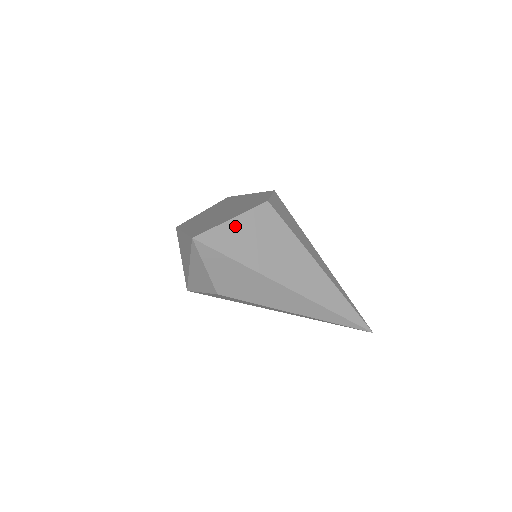
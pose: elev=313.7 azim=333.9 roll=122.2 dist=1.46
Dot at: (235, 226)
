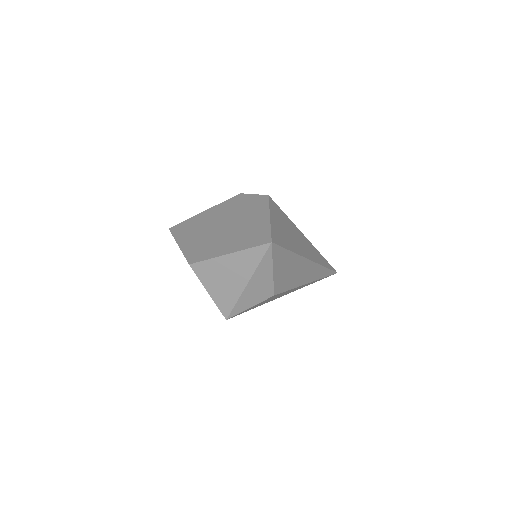
Dot at: (274, 222)
